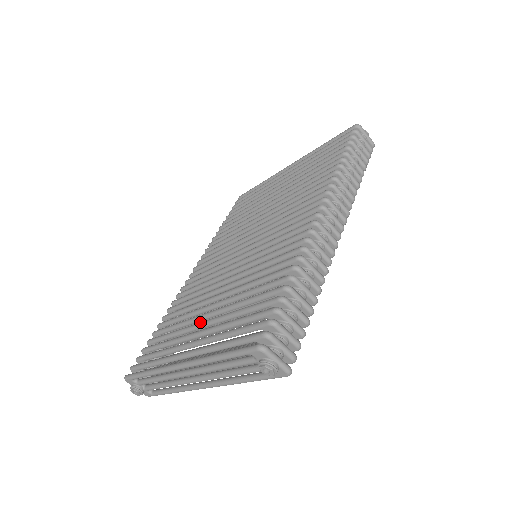
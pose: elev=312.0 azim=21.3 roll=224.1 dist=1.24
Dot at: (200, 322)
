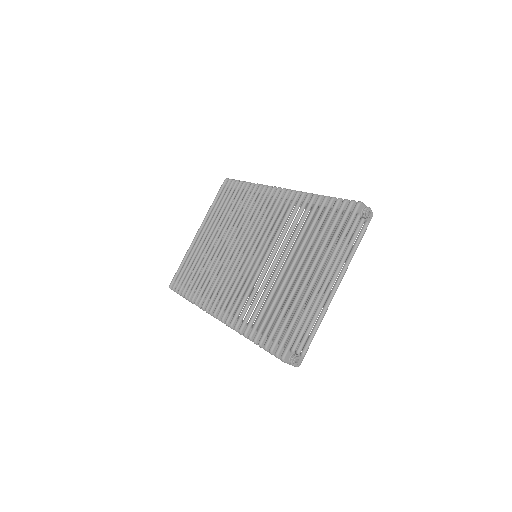
Dot at: (294, 271)
